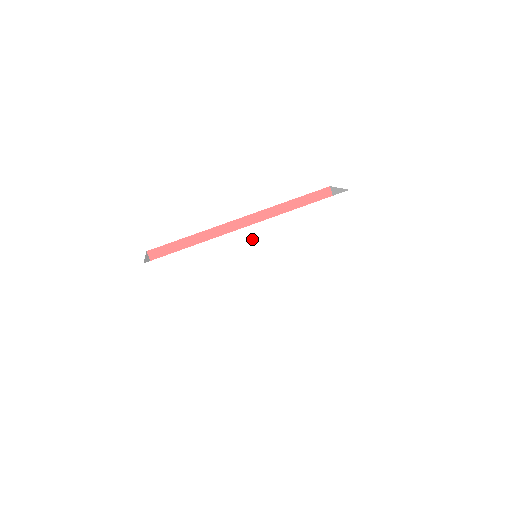
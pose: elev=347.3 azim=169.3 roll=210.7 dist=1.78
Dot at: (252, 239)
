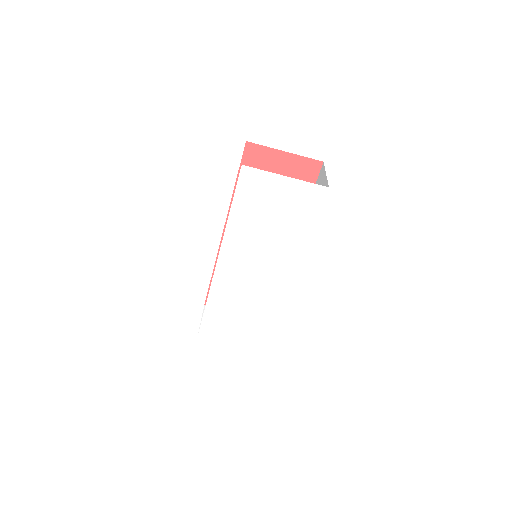
Dot at: (230, 267)
